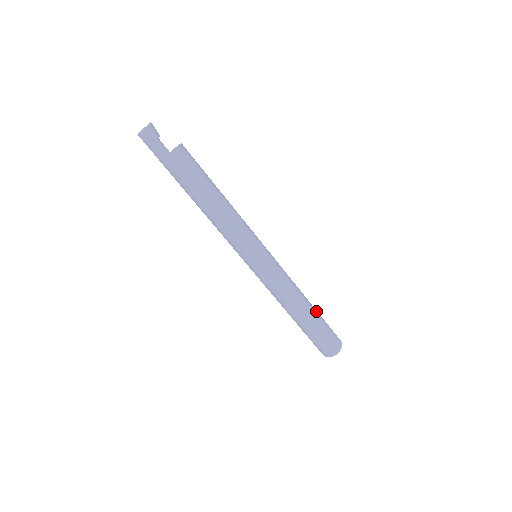
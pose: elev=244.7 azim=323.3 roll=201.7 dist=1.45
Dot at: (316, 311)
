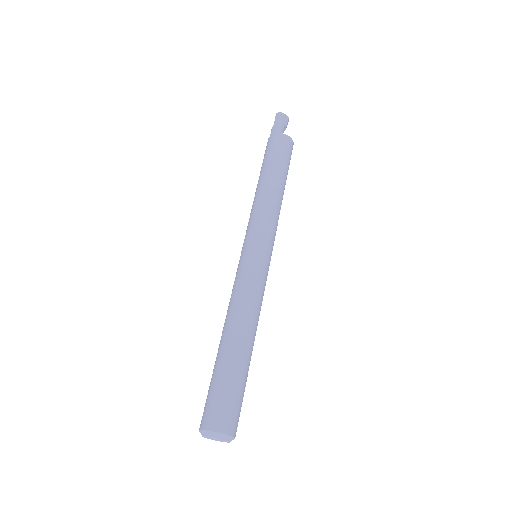
Dot at: (249, 365)
